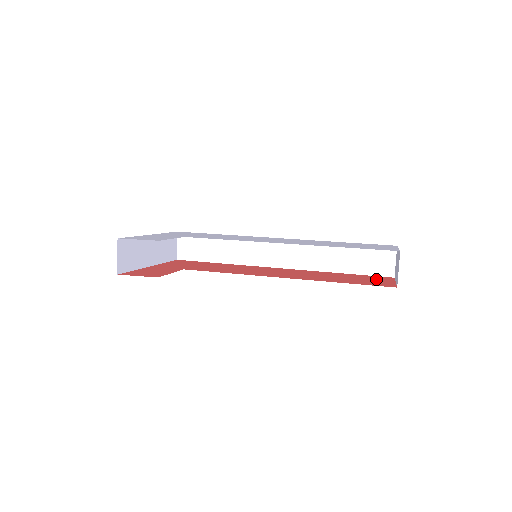
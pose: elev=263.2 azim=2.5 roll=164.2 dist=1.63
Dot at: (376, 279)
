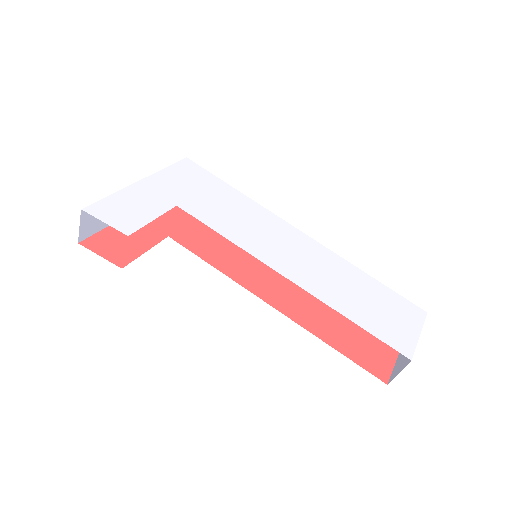
Dot at: (380, 340)
